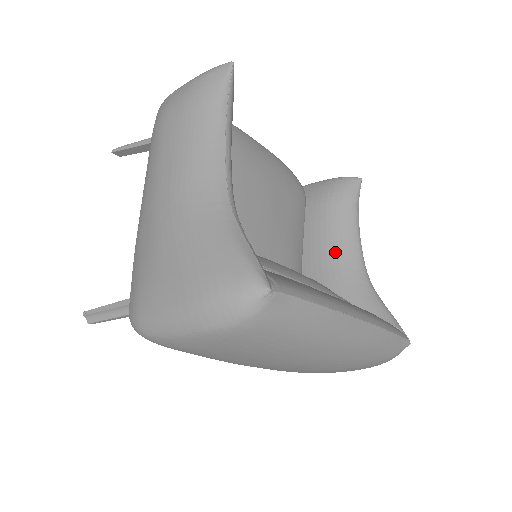
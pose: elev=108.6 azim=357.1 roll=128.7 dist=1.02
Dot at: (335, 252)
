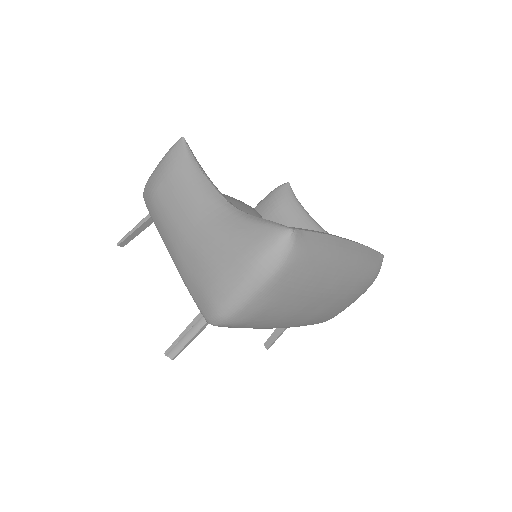
Dot at: occluded
